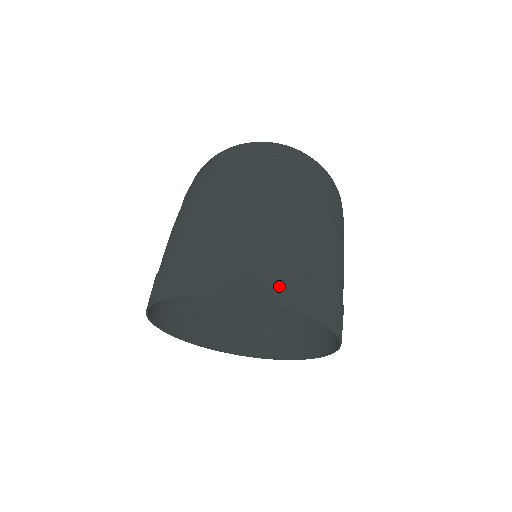
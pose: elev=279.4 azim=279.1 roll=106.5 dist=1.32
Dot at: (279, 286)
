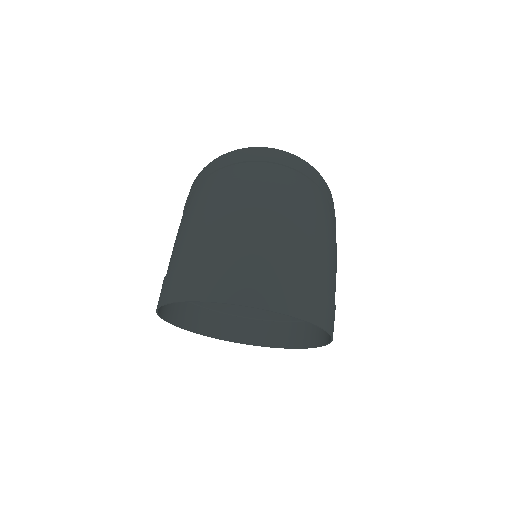
Dot at: (285, 295)
